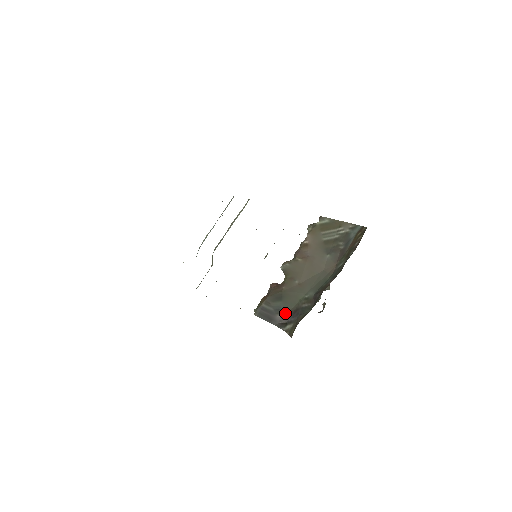
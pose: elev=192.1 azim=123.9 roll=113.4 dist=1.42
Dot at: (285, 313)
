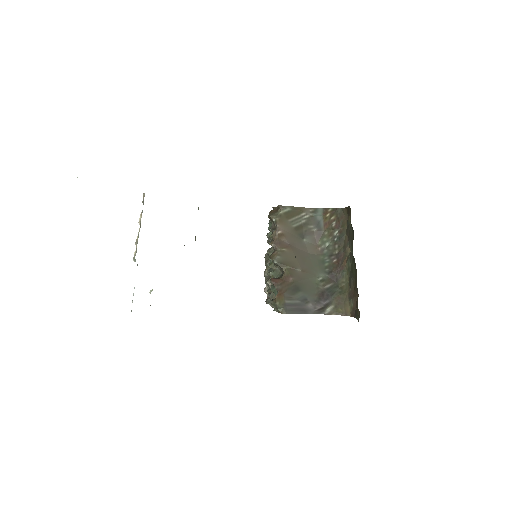
Dot at: (314, 300)
